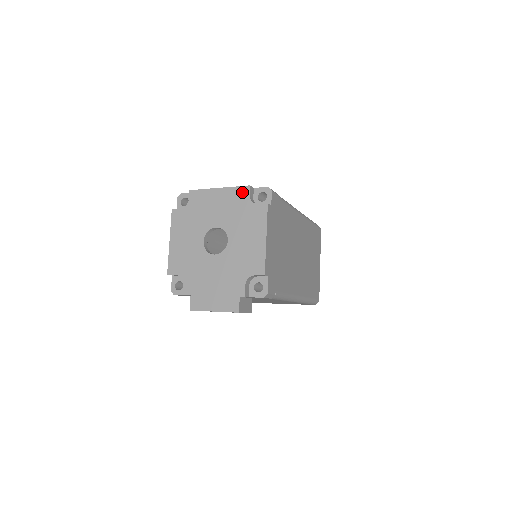
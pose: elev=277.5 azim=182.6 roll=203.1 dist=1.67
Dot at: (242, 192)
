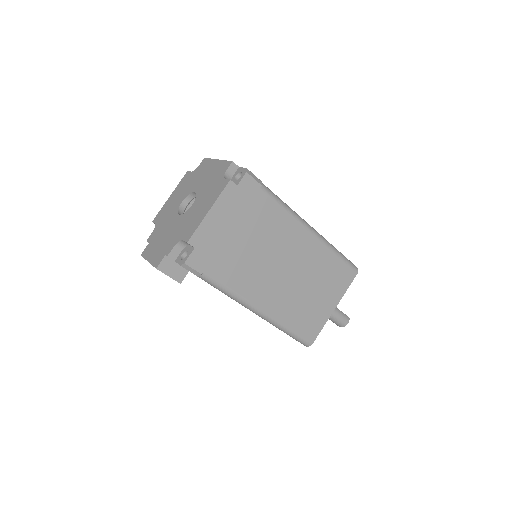
Dot at: (225, 166)
